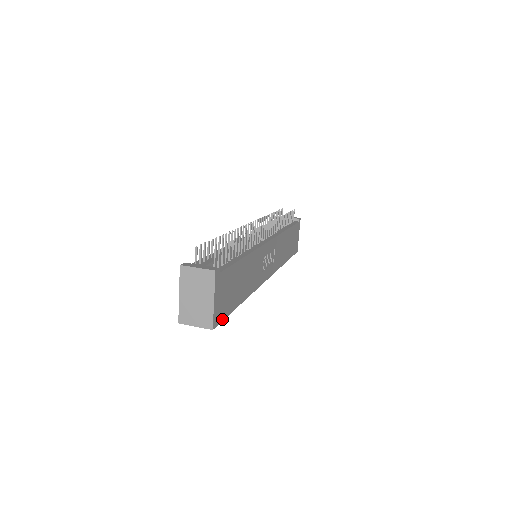
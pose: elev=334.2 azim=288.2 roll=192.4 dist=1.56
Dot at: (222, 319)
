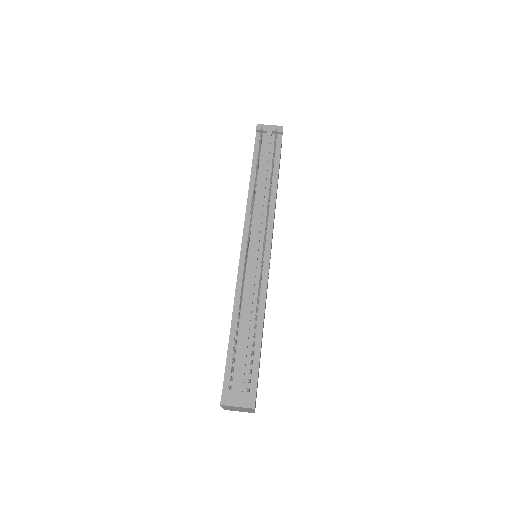
Dot at: occluded
